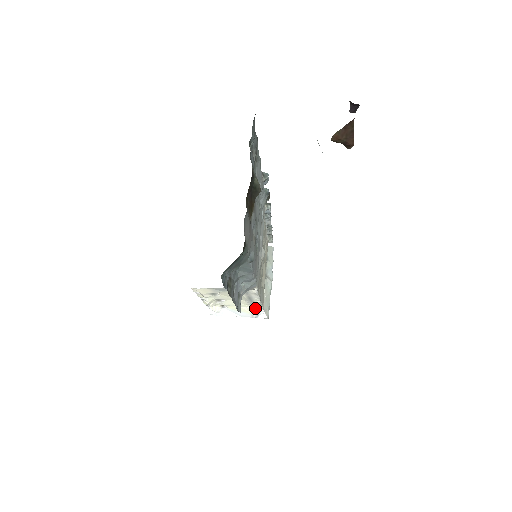
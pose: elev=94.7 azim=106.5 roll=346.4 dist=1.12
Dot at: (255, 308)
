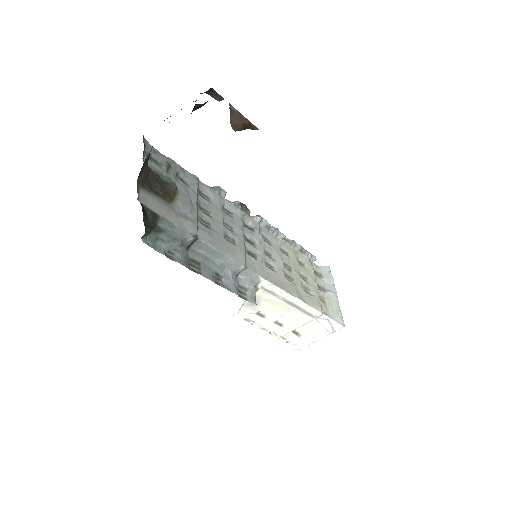
Dot at: (321, 320)
